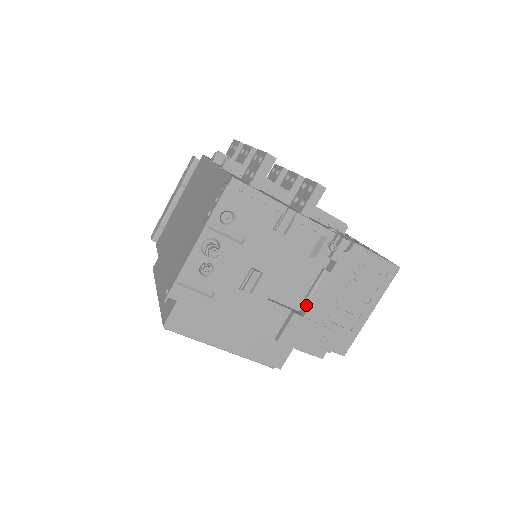
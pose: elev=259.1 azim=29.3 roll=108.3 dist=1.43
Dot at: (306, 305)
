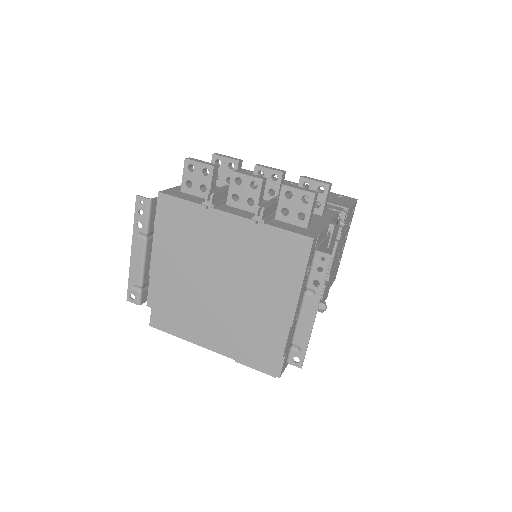
Dot at: occluded
